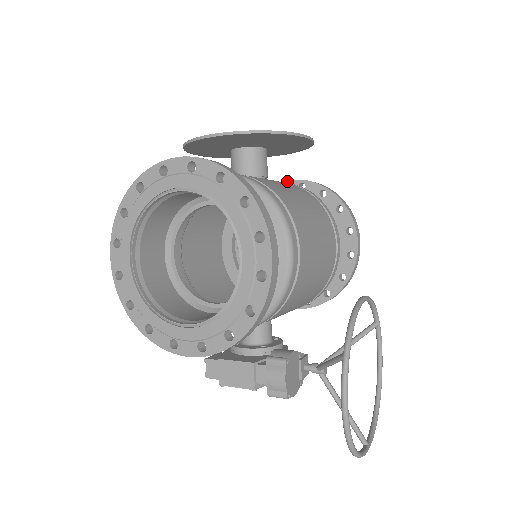
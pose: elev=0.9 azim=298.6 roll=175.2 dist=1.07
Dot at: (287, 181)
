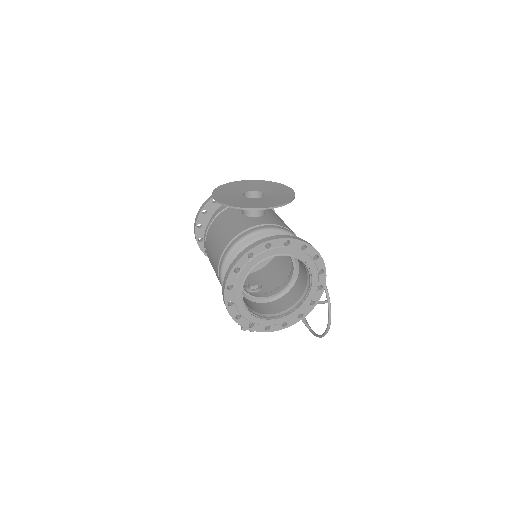
Dot at: occluded
